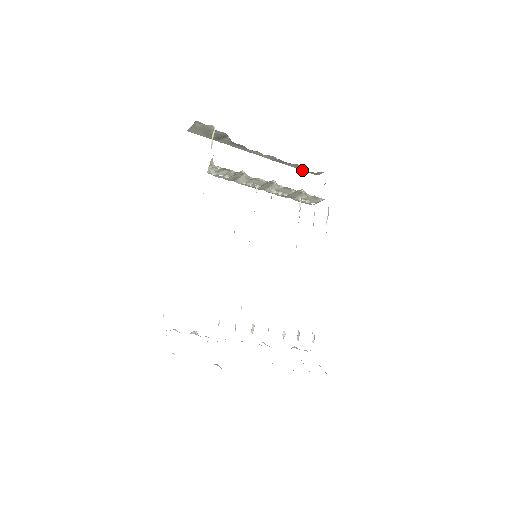
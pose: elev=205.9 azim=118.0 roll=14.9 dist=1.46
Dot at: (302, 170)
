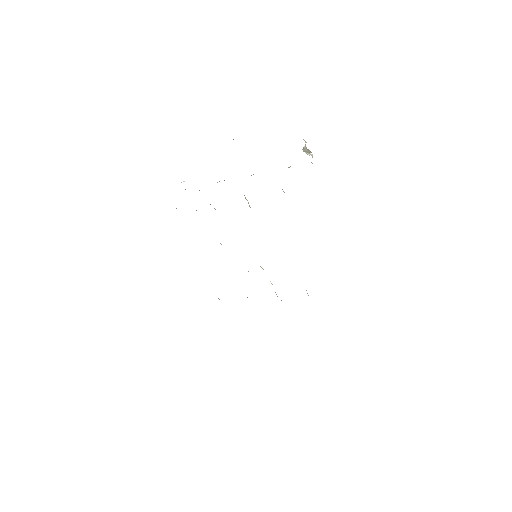
Dot at: occluded
